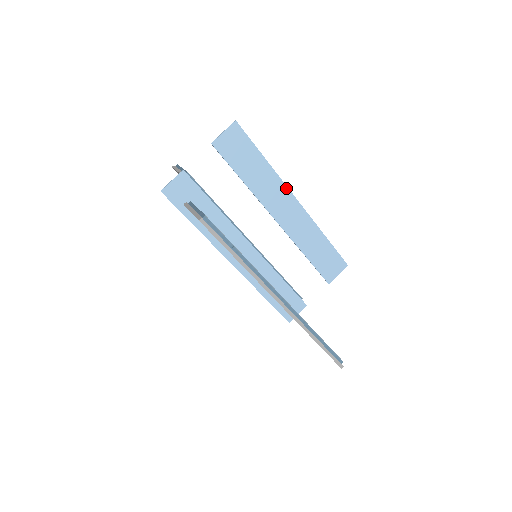
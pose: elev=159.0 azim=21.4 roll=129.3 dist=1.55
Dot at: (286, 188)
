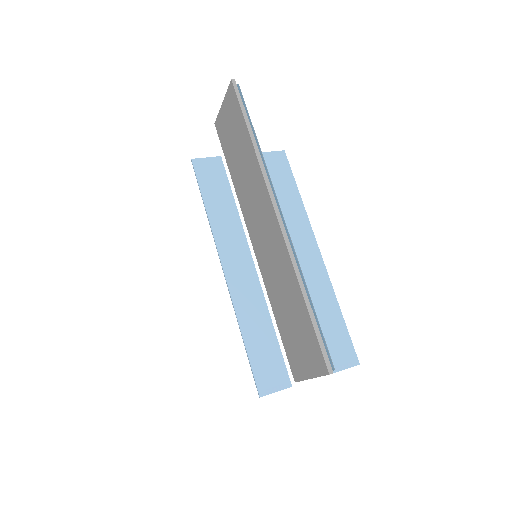
Dot at: (311, 230)
